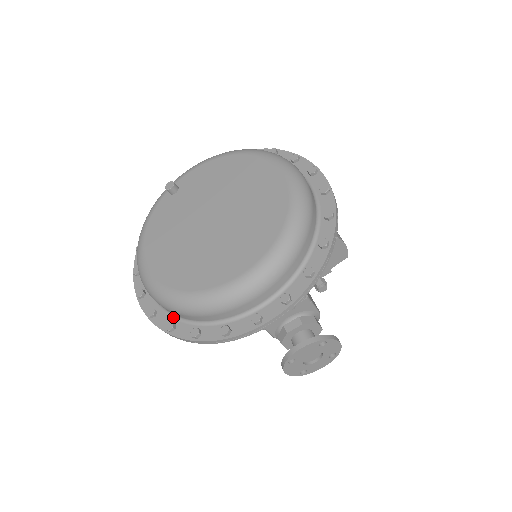
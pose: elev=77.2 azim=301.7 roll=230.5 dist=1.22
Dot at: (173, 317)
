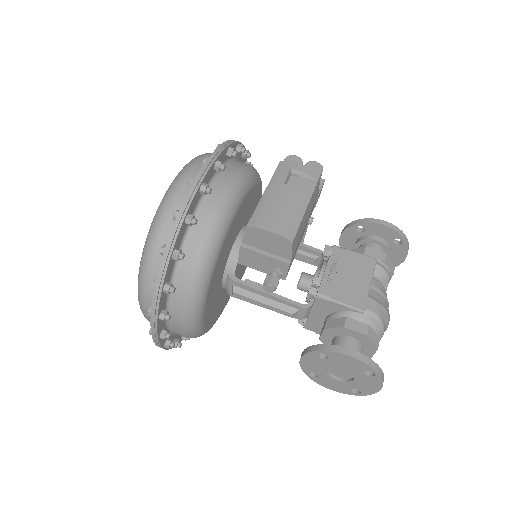
Dot at: occluded
